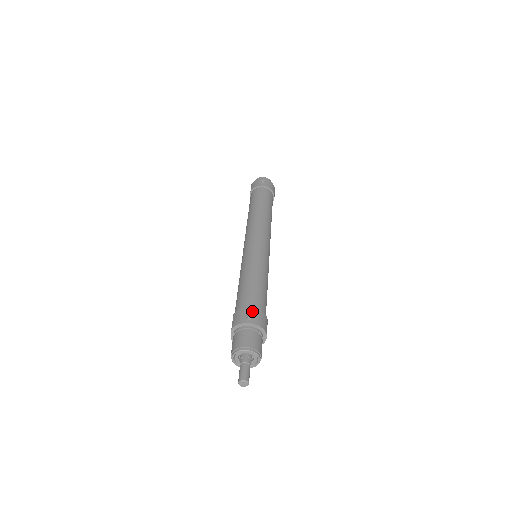
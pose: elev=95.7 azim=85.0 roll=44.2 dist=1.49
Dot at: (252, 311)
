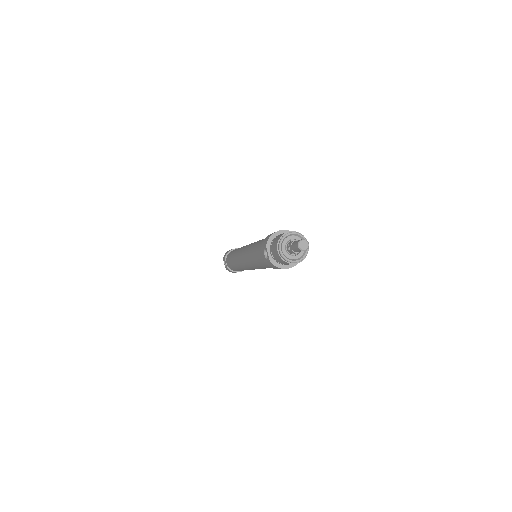
Dot at: occluded
